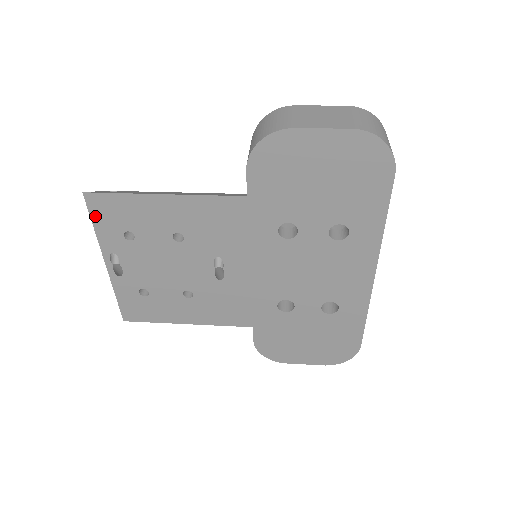
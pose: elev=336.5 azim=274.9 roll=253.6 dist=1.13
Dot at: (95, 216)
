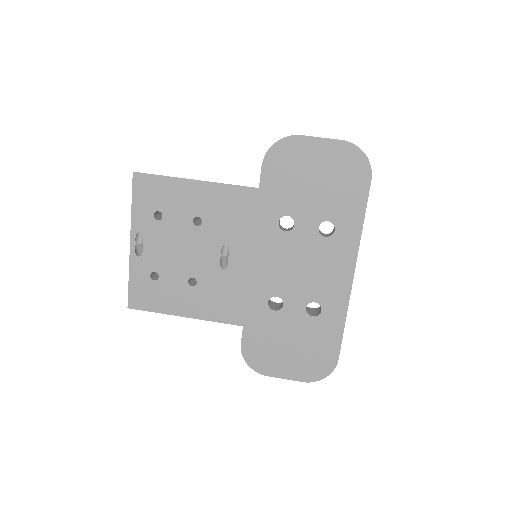
Dot at: (136, 194)
